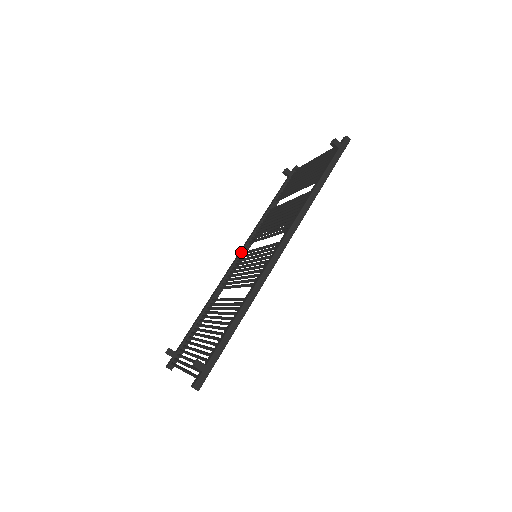
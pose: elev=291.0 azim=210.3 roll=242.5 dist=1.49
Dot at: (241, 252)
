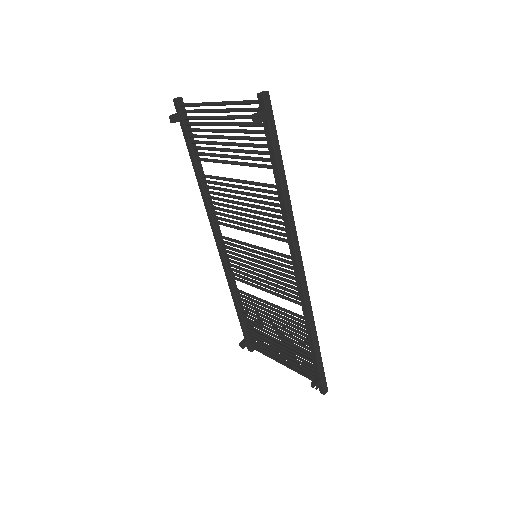
Dot at: (217, 238)
